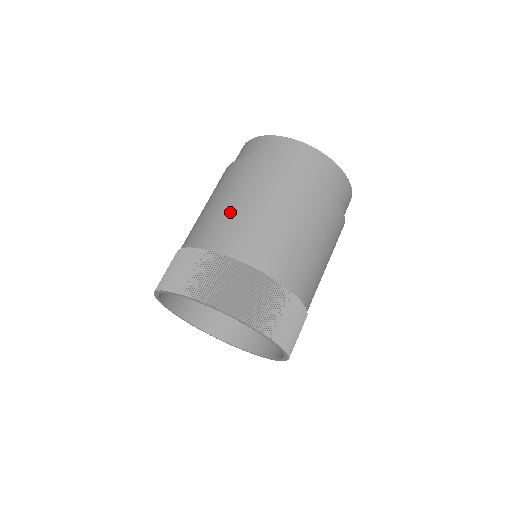
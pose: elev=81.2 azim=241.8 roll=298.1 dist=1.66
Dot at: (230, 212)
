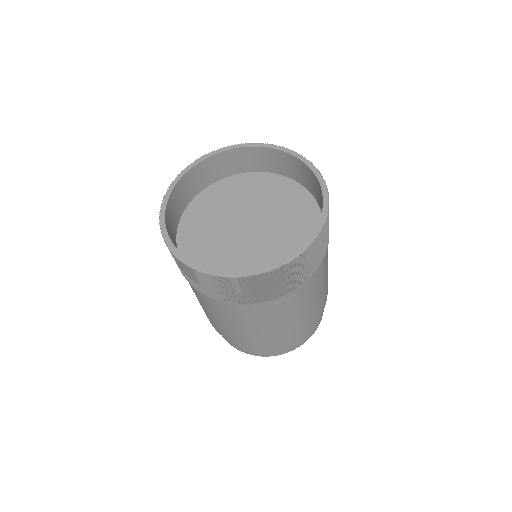
Dot at: occluded
